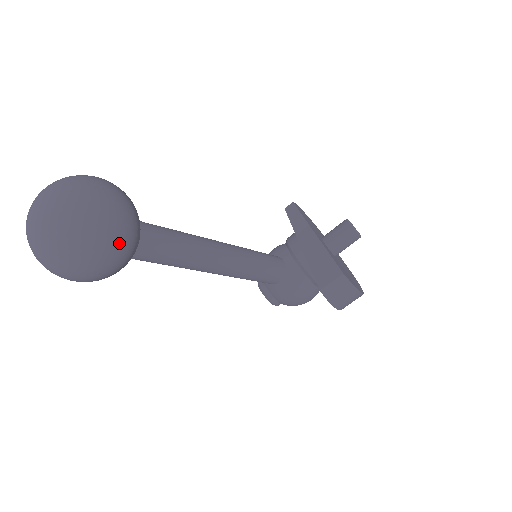
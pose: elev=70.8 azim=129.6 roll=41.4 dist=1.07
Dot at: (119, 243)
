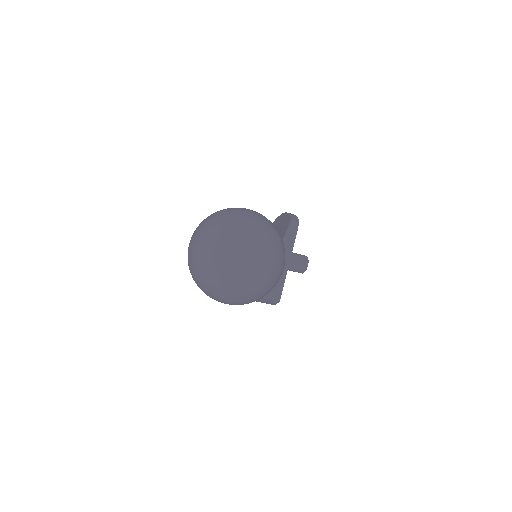
Dot at: occluded
